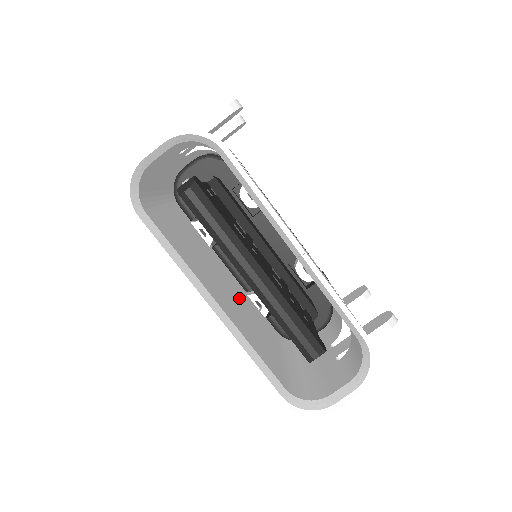
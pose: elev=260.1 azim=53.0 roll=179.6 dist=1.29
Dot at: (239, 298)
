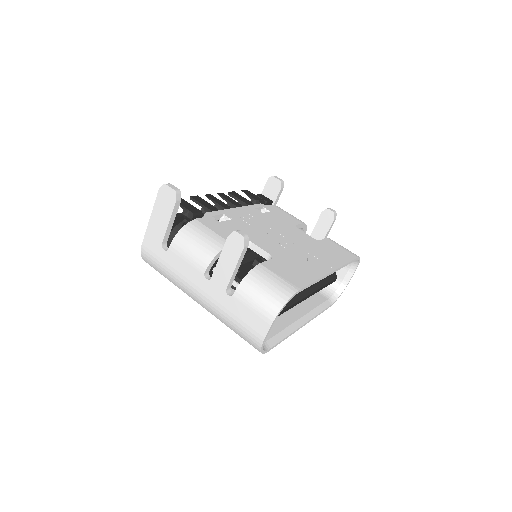
Dot at: occluded
